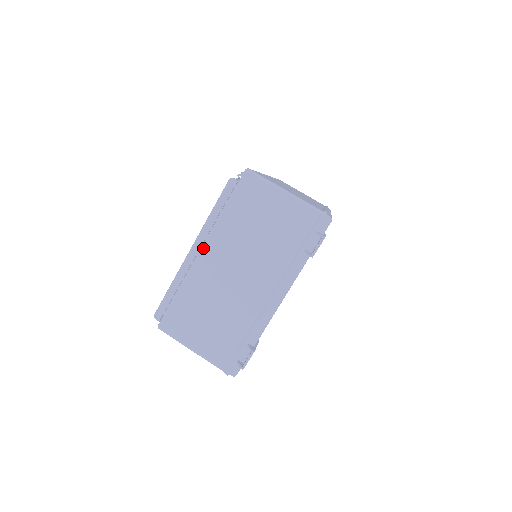
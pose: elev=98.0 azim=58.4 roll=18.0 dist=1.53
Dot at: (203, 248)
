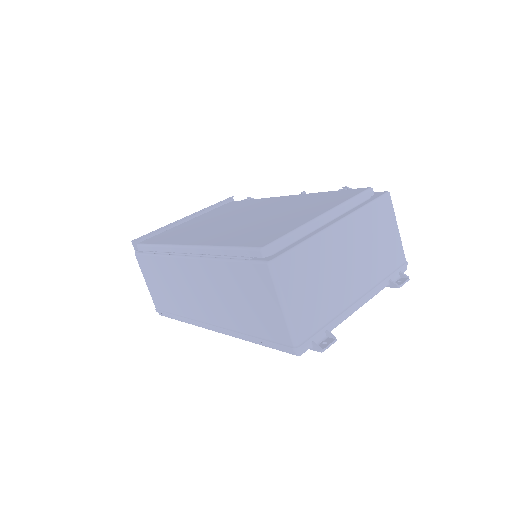
Dot at: (342, 222)
